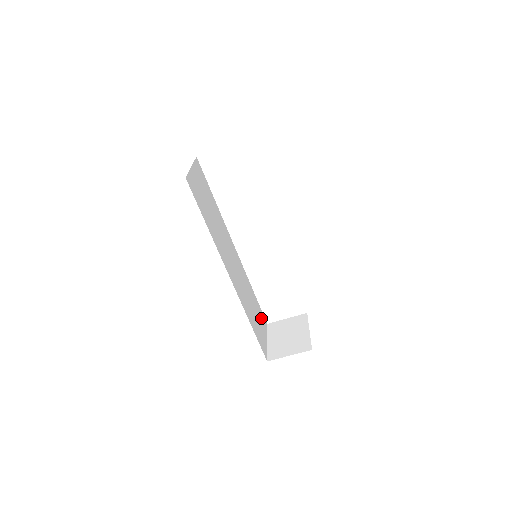
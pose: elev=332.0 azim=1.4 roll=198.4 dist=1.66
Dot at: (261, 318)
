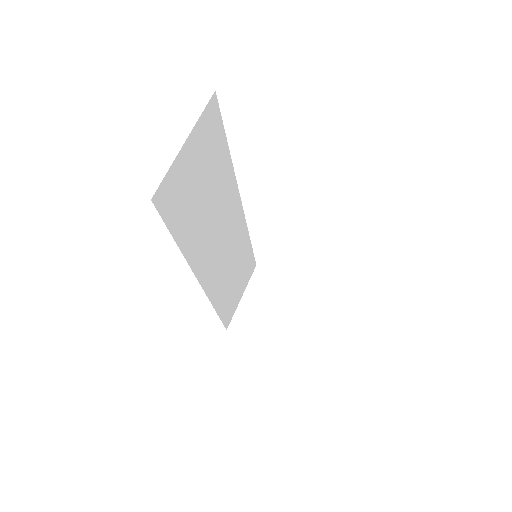
Dot at: (247, 271)
